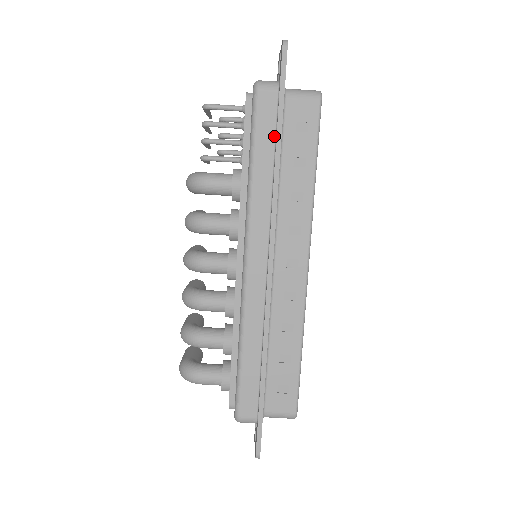
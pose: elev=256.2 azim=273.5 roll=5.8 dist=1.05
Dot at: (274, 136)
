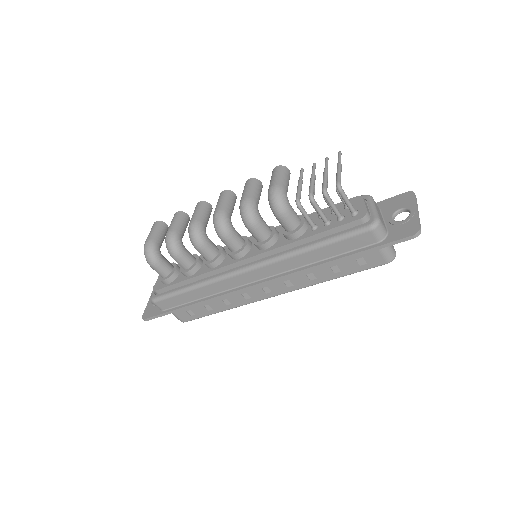
Dot at: (343, 252)
